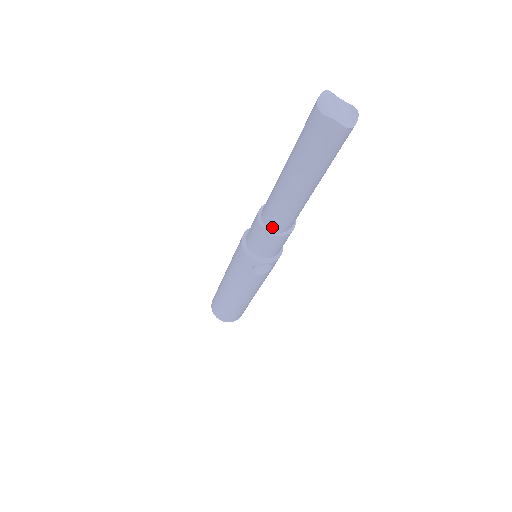
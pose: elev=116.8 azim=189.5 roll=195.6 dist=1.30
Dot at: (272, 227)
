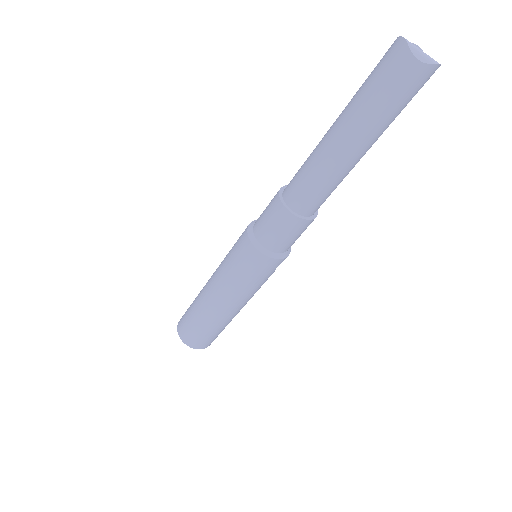
Dot at: (313, 212)
